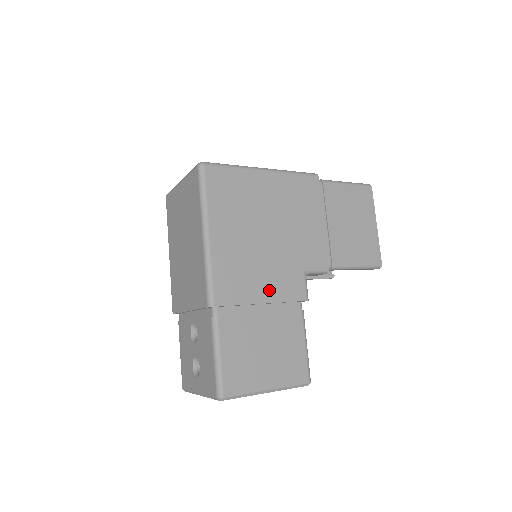
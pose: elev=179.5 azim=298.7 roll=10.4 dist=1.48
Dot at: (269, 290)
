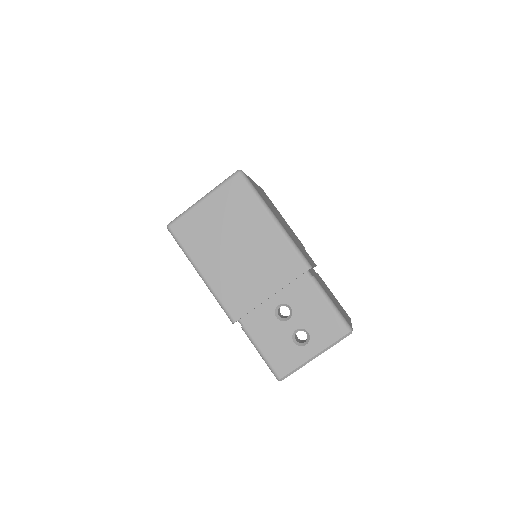
Dot at: (309, 258)
